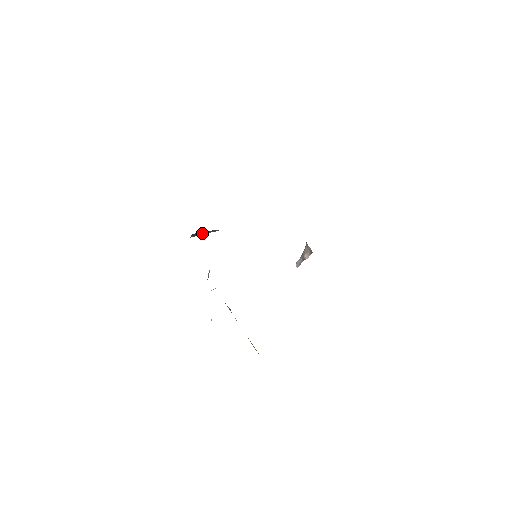
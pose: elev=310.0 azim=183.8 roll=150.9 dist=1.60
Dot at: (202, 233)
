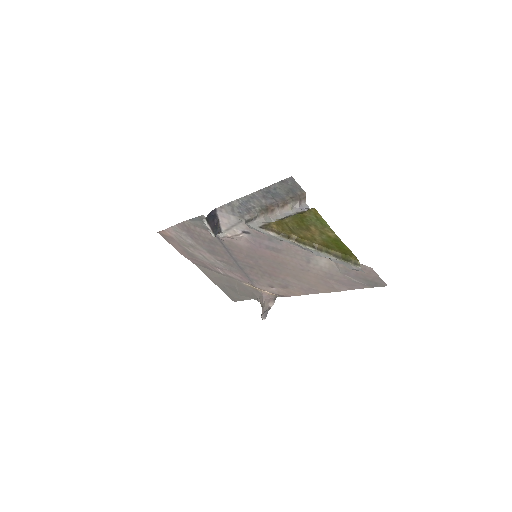
Dot at: (211, 223)
